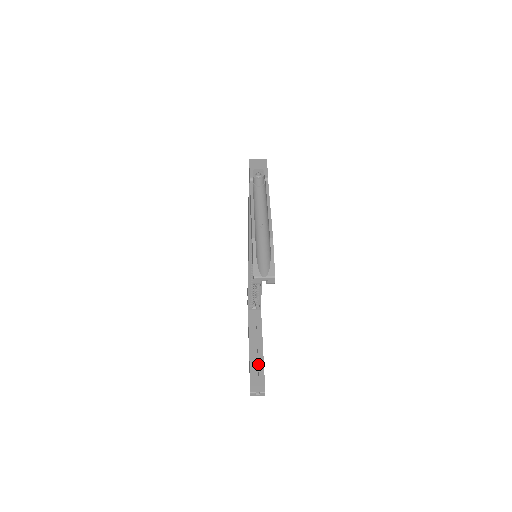
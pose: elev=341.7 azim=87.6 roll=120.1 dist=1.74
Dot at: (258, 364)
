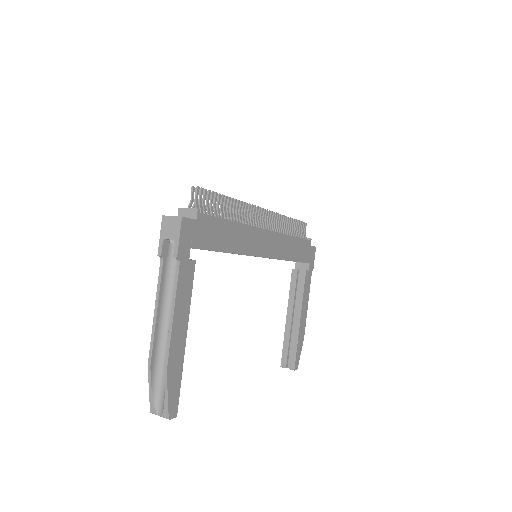
Dot at: (292, 337)
